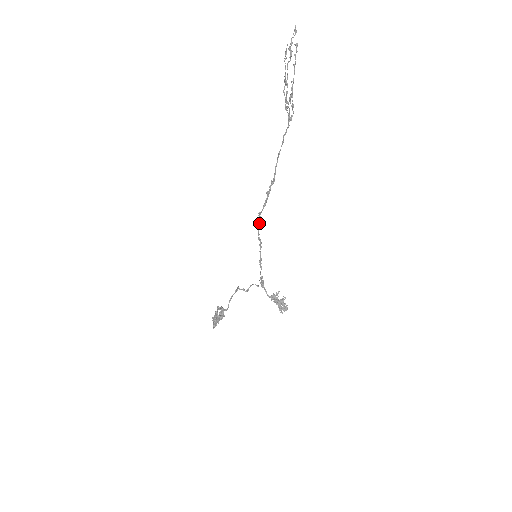
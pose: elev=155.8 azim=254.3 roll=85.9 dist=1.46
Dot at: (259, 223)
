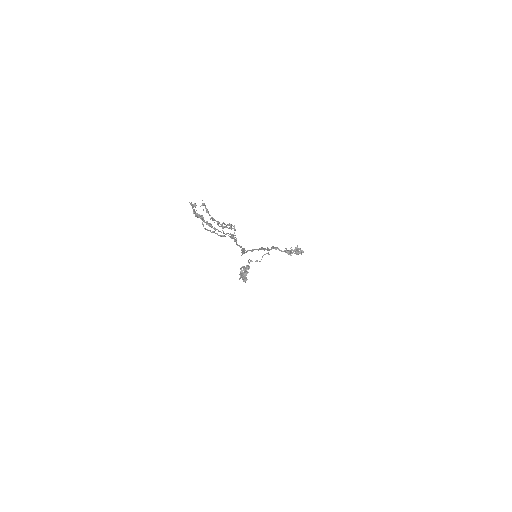
Dot at: (247, 250)
